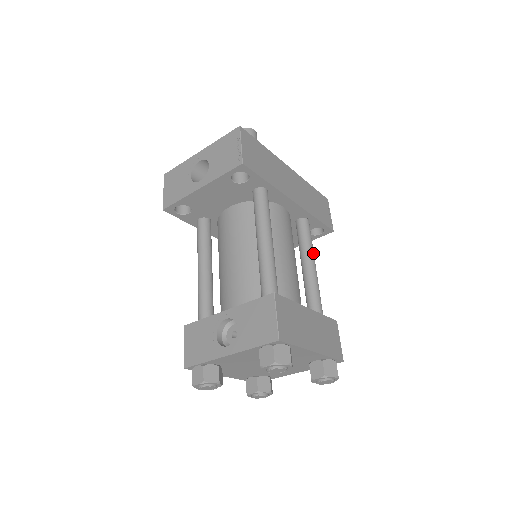
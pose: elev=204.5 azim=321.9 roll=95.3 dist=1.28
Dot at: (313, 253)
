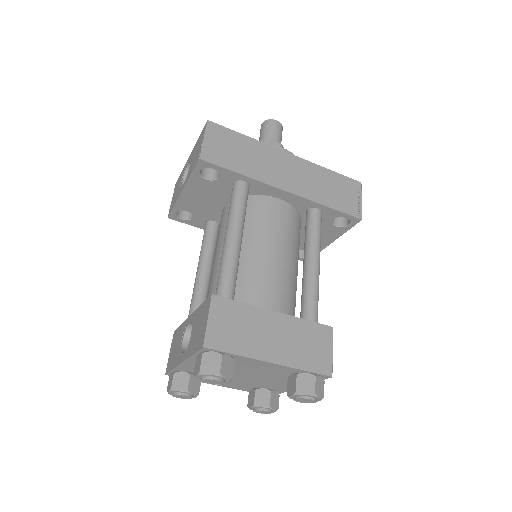
Dot at: (317, 247)
